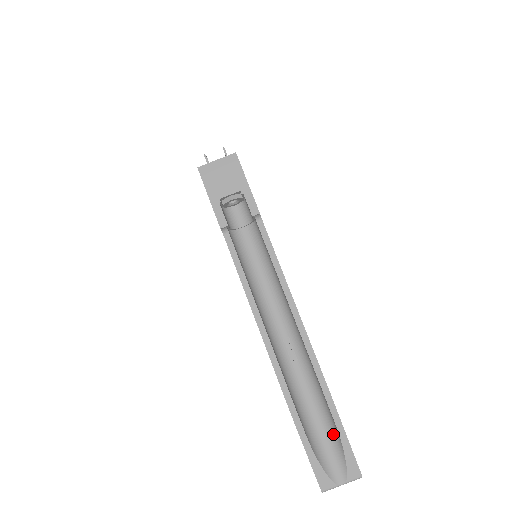
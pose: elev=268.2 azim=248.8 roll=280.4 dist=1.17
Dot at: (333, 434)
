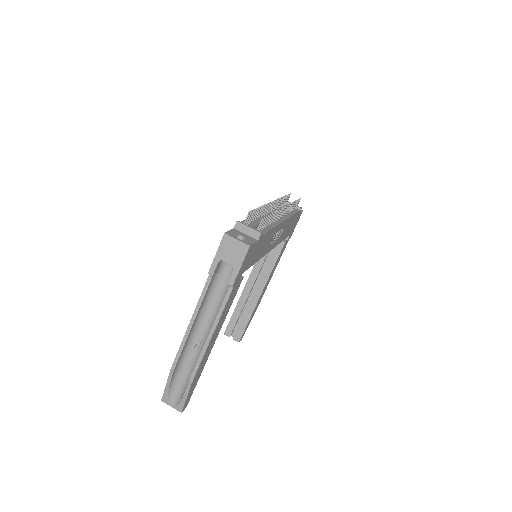
Dot at: (184, 390)
